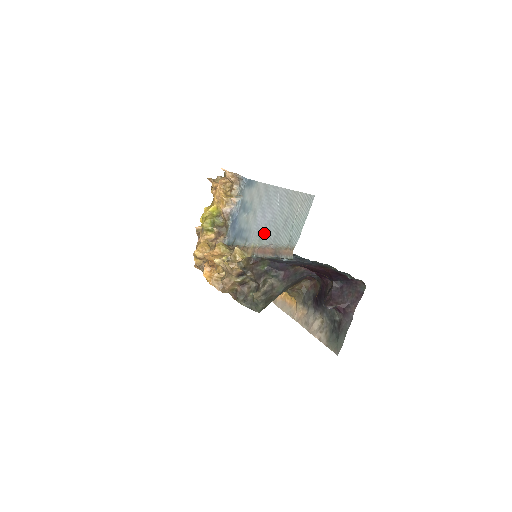
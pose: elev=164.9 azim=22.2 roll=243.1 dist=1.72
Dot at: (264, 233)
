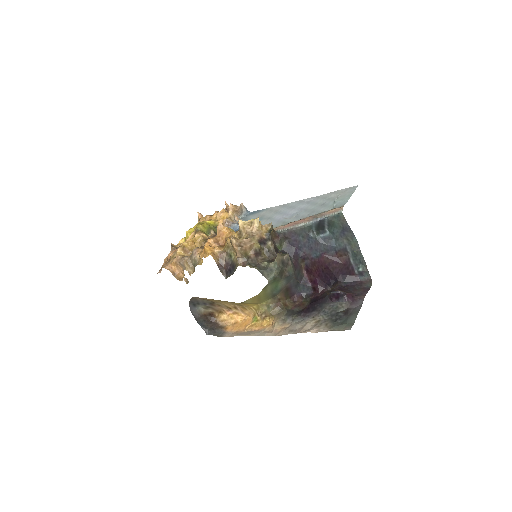
Dot at: (291, 218)
